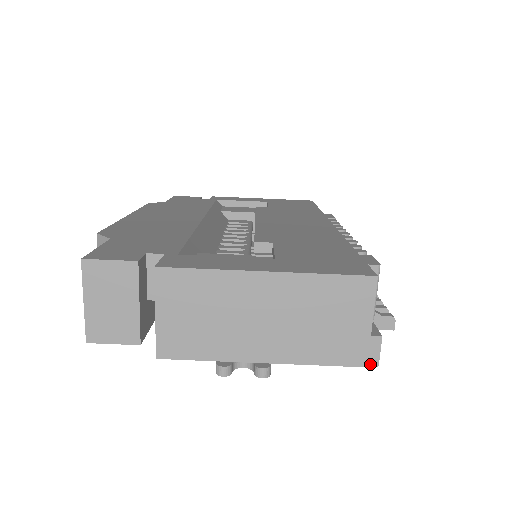
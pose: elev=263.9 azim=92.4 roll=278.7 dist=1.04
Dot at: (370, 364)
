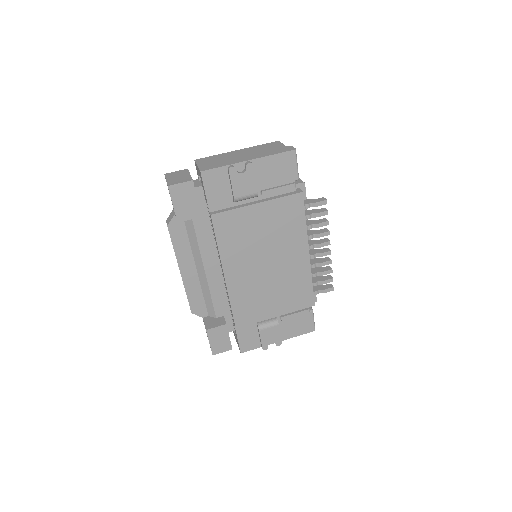
Dot at: (292, 150)
